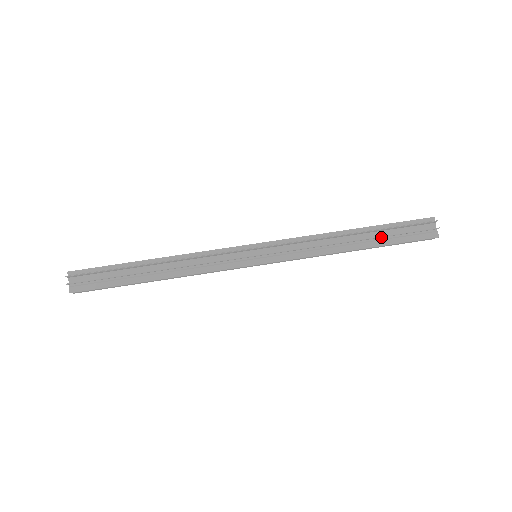
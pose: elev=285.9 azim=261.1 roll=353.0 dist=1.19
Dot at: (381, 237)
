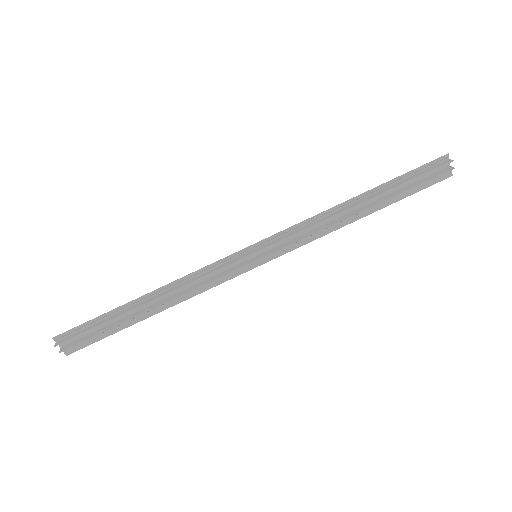
Dot at: (390, 194)
